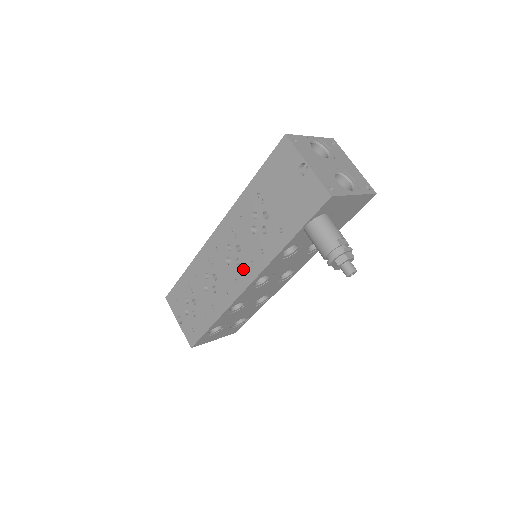
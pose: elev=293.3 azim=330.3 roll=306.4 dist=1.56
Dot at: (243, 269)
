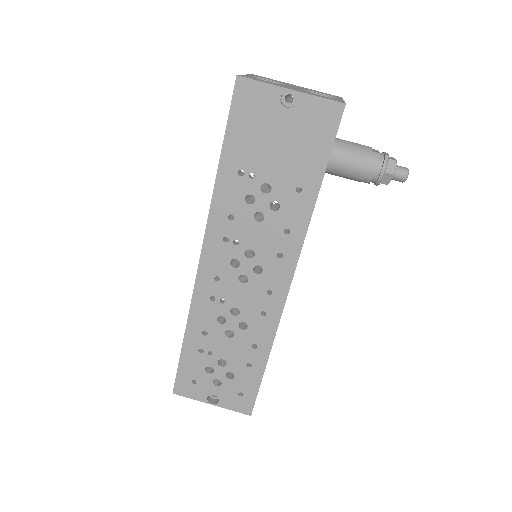
Dot at: (271, 271)
